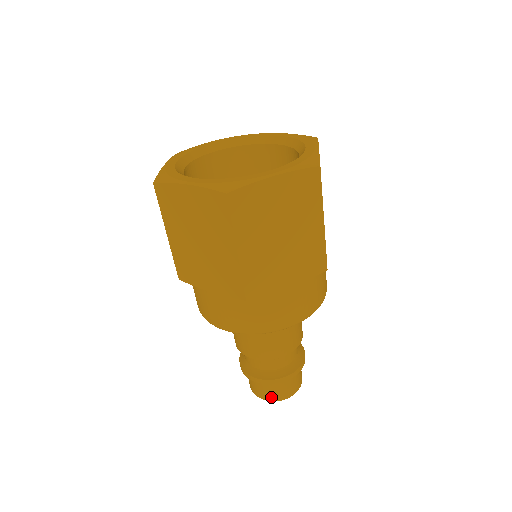
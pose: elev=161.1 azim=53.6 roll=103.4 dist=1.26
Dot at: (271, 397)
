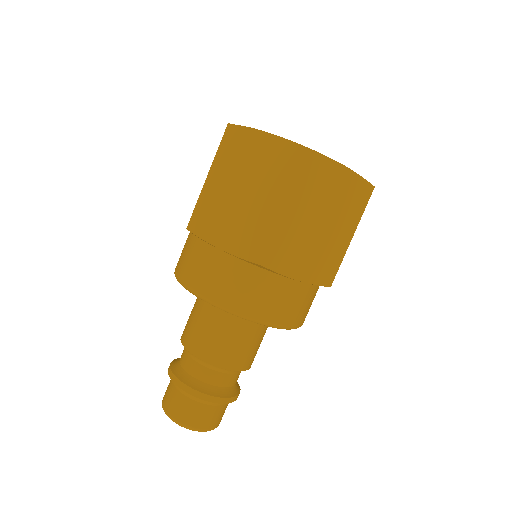
Dot at: (165, 402)
